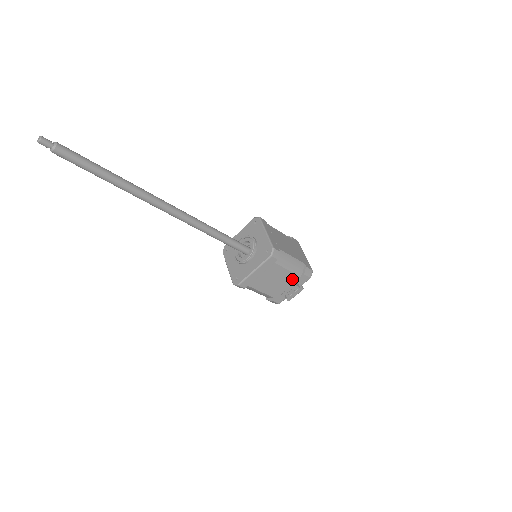
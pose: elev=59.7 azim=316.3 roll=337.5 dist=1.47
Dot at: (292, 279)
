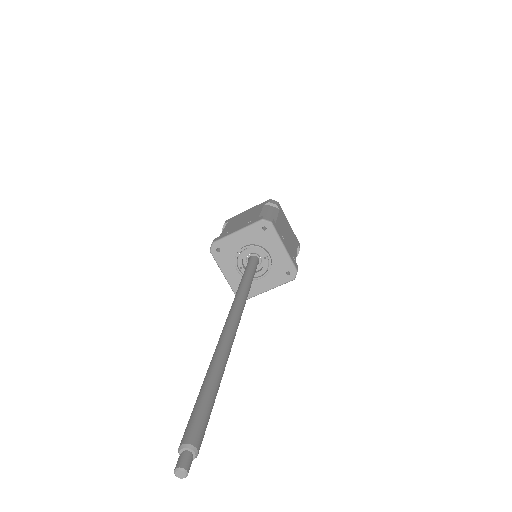
Dot at: occluded
